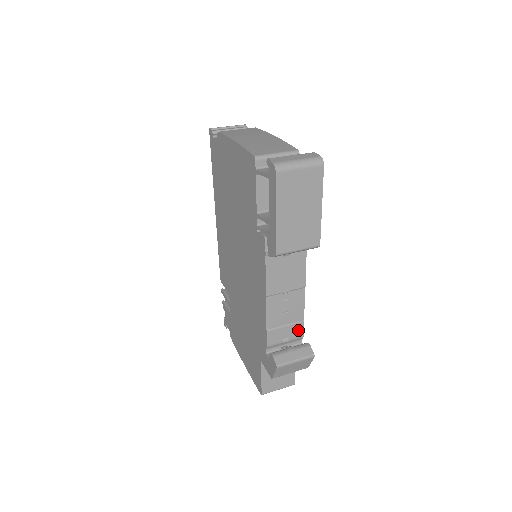
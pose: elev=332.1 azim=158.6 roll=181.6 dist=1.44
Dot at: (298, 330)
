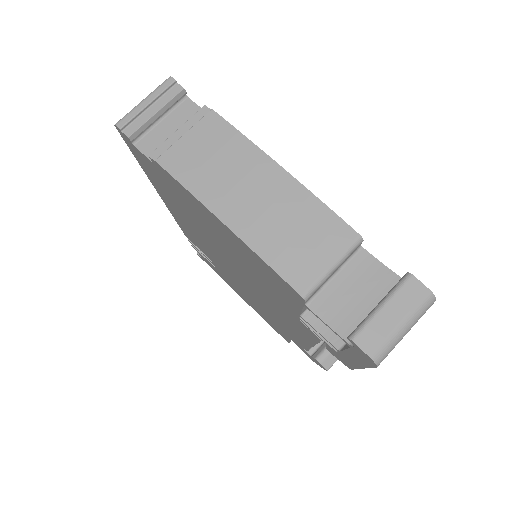
Dot at: occluded
